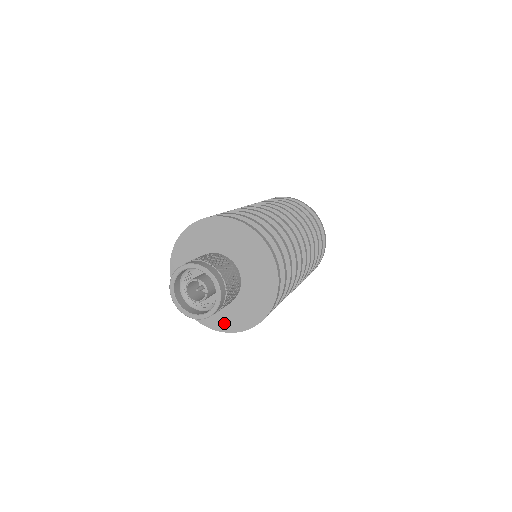
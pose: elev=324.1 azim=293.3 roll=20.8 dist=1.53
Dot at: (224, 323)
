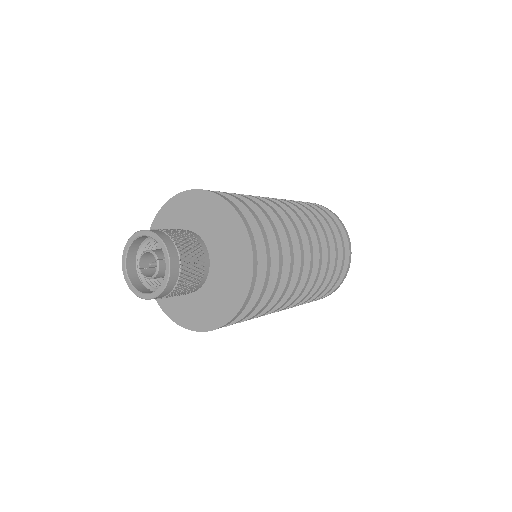
Dot at: occluded
